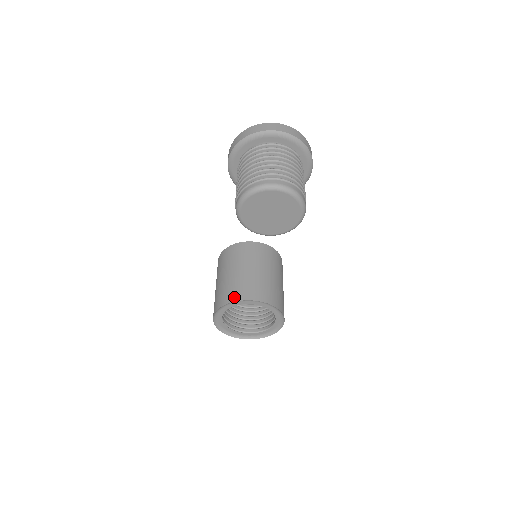
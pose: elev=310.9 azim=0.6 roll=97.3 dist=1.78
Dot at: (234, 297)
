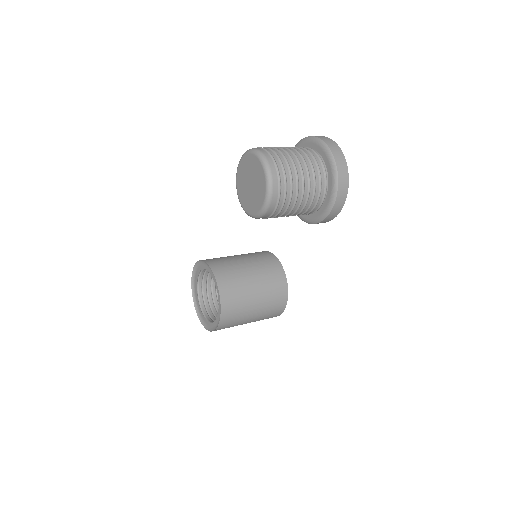
Dot at: (211, 261)
